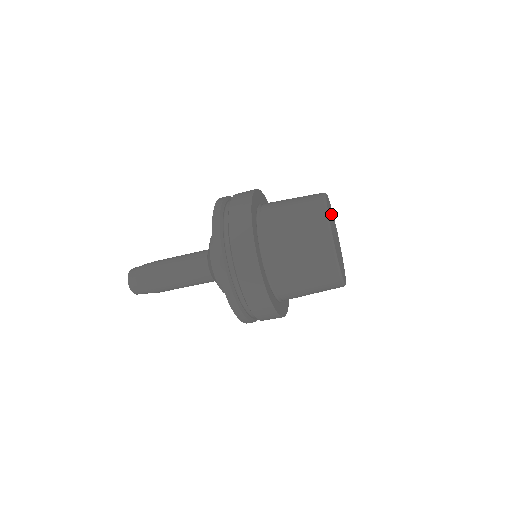
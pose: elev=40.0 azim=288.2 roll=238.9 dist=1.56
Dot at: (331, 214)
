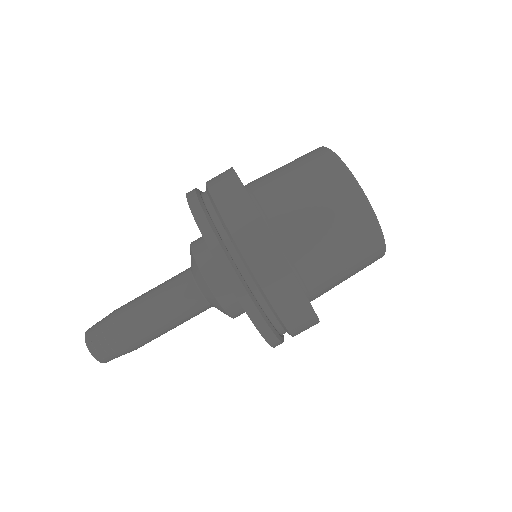
Dot at: occluded
